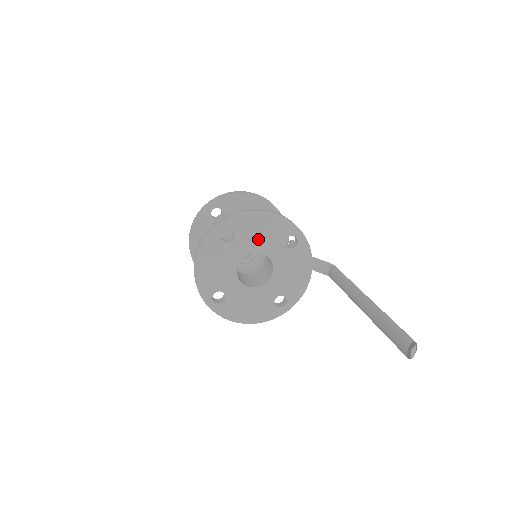
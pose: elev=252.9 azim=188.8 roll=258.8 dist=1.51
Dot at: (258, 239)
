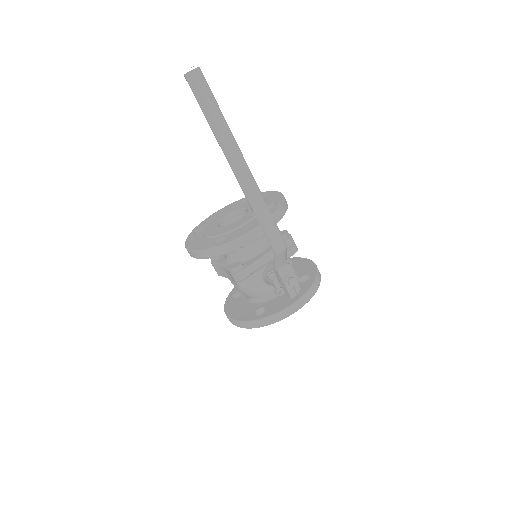
Dot at: occluded
